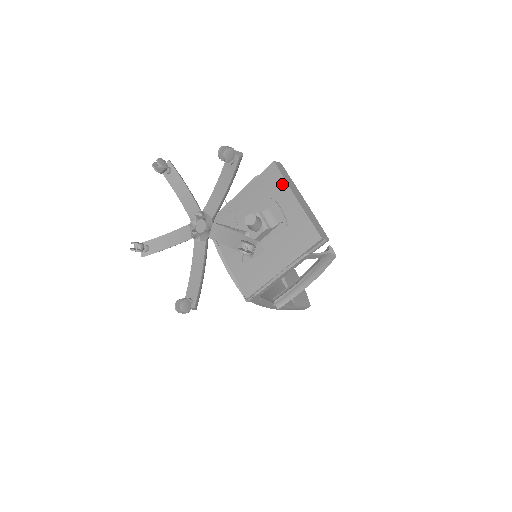
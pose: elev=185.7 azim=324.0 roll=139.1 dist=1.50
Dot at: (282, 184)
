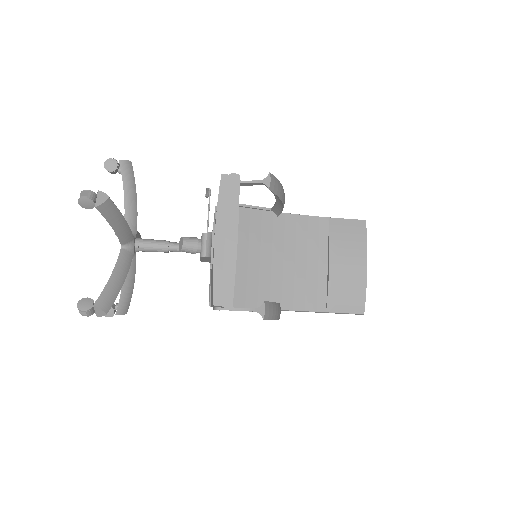
Dot at: (216, 211)
